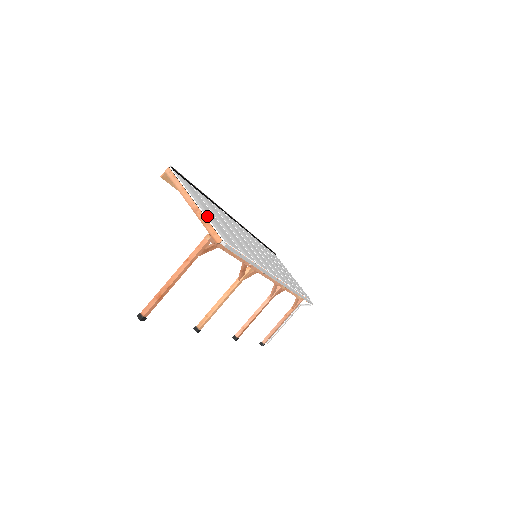
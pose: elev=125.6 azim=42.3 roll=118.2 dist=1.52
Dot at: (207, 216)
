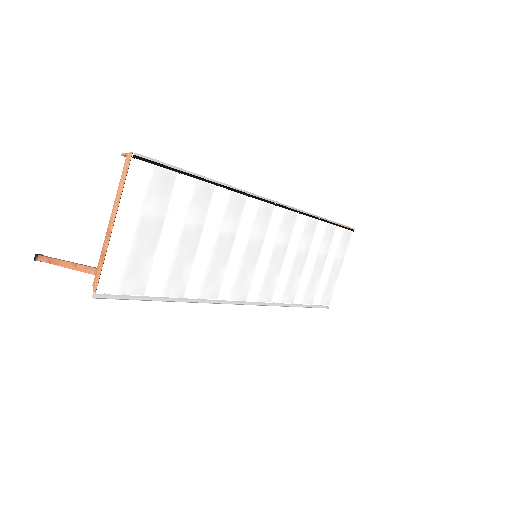
Dot at: (115, 248)
